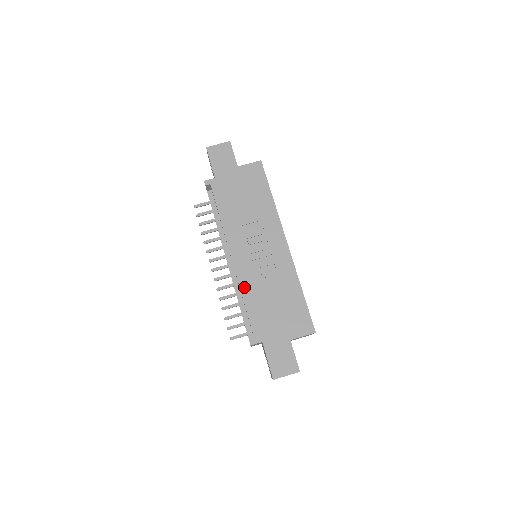
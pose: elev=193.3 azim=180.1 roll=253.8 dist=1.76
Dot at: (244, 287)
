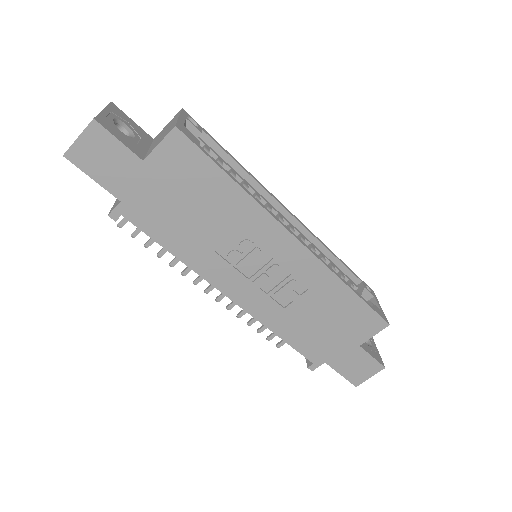
Dot at: (268, 322)
